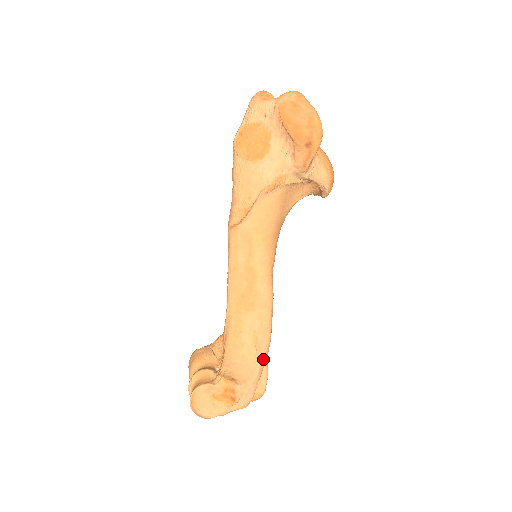
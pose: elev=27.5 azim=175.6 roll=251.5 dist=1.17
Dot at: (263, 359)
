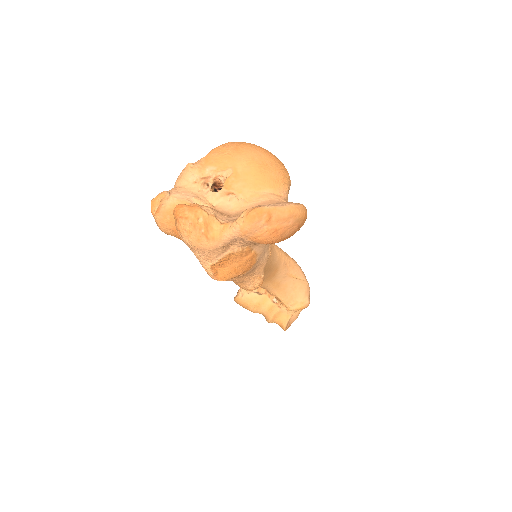
Dot at: (304, 276)
